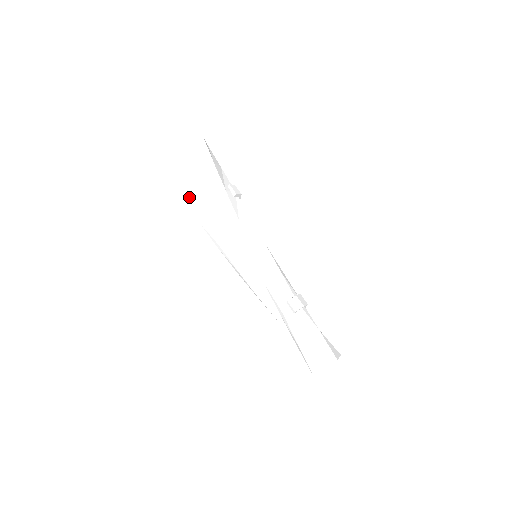
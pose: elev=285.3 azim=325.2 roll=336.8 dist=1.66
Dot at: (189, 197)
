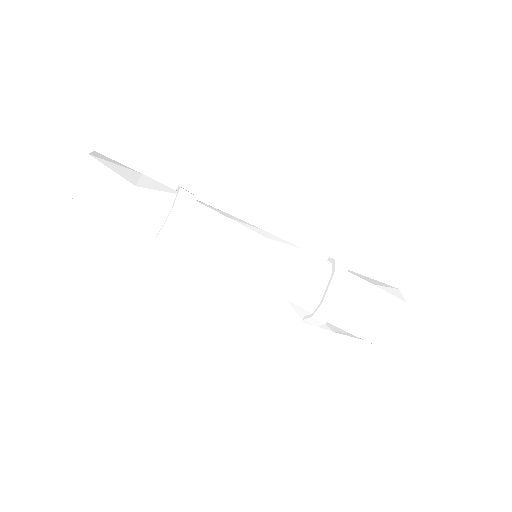
Dot at: occluded
